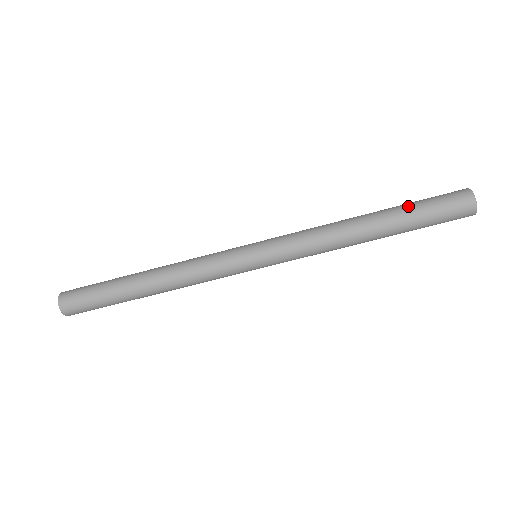
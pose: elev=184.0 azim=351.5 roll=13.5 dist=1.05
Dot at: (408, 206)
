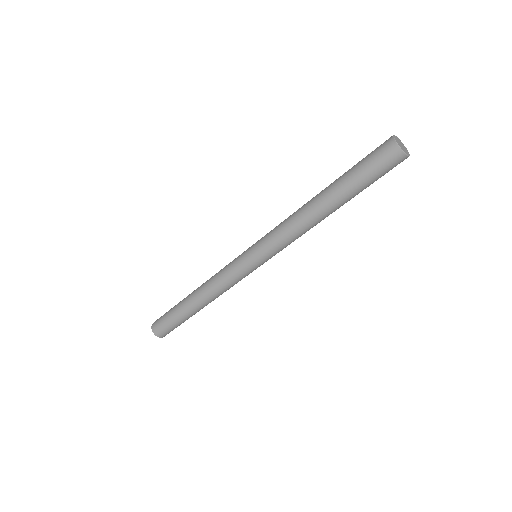
Dot at: occluded
